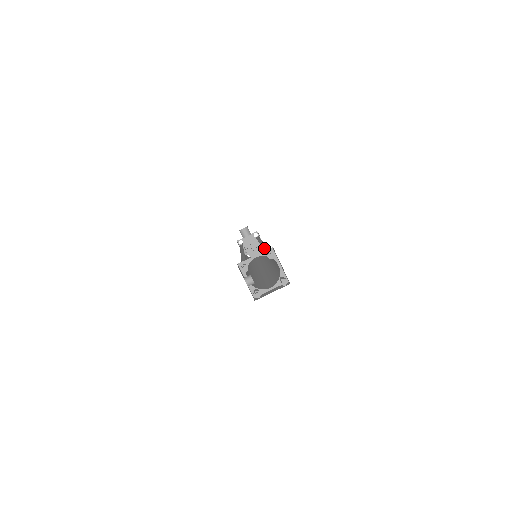
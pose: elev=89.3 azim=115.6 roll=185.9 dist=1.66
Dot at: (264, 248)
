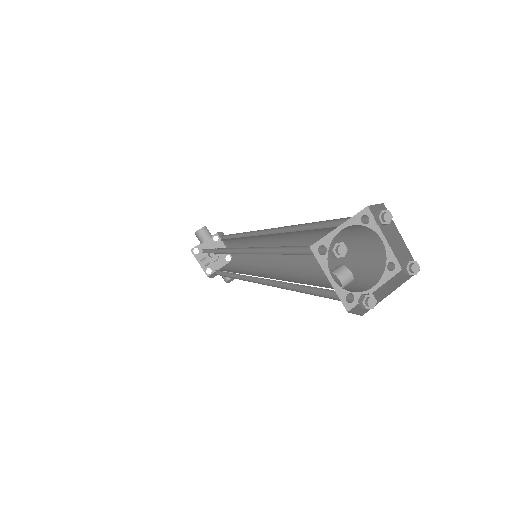
Dot at: (294, 231)
